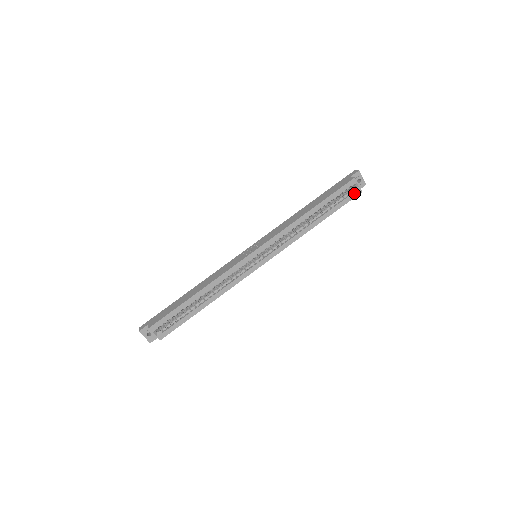
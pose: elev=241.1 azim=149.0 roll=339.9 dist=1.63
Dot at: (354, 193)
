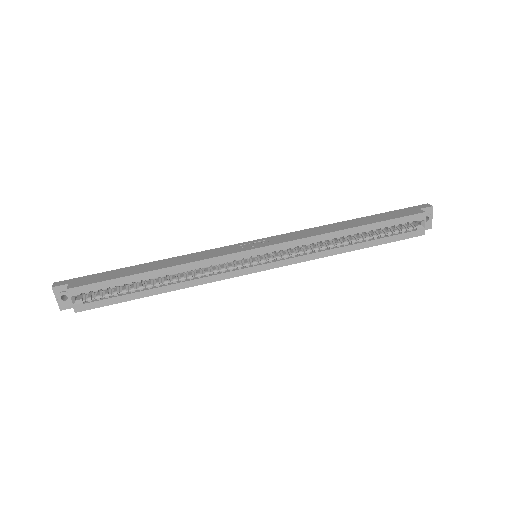
Dot at: (415, 231)
